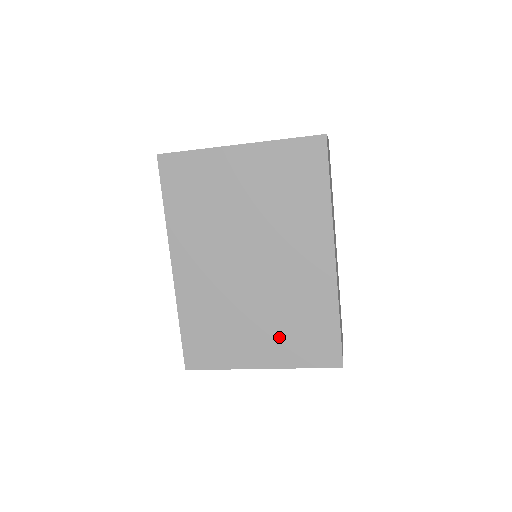
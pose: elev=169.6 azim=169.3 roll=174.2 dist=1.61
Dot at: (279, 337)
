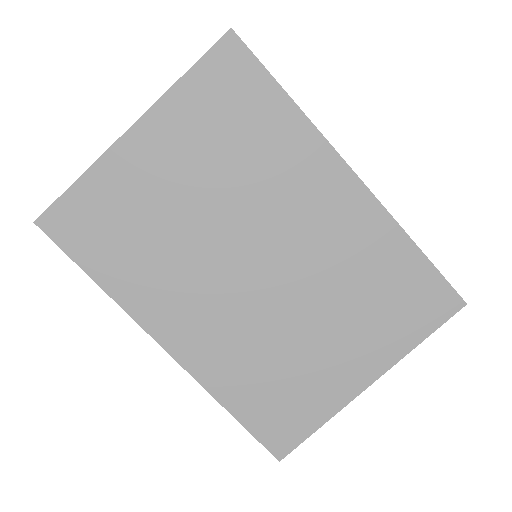
Dot at: (363, 329)
